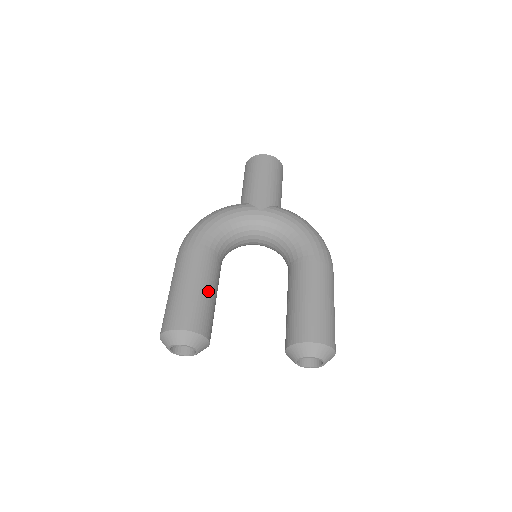
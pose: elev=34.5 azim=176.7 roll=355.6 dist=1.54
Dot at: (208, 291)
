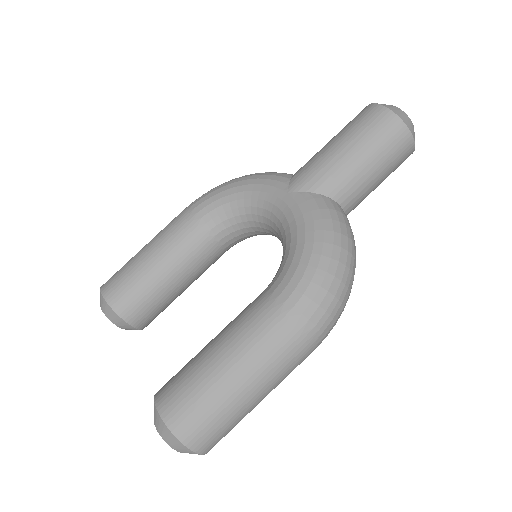
Dot at: (159, 268)
